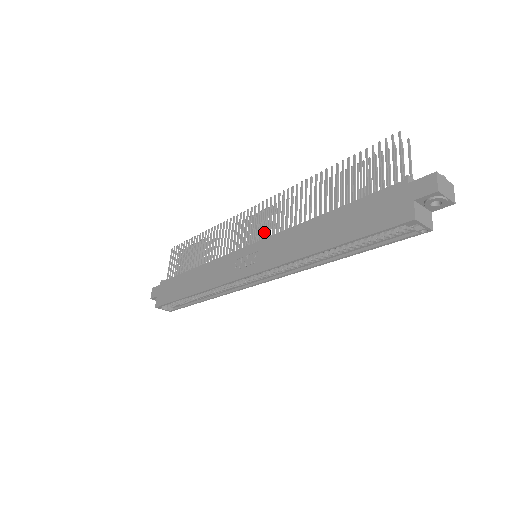
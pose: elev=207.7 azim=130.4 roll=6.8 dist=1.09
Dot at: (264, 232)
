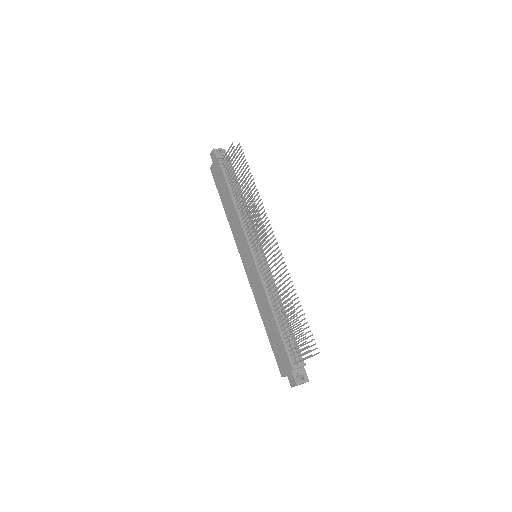
Dot at: occluded
